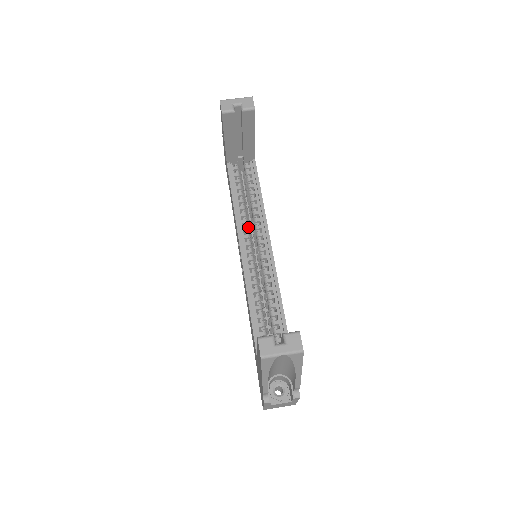
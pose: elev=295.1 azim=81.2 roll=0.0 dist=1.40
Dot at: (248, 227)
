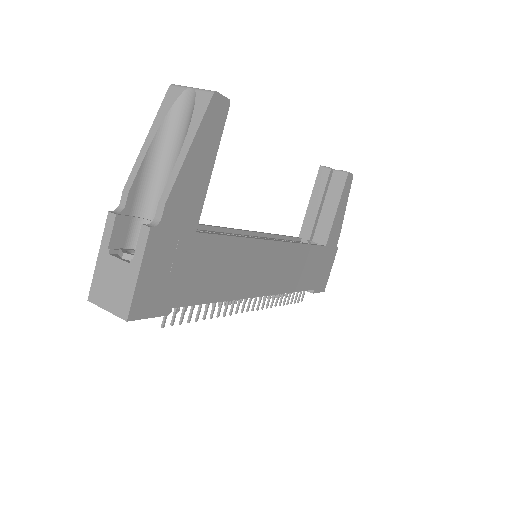
Dot at: occluded
